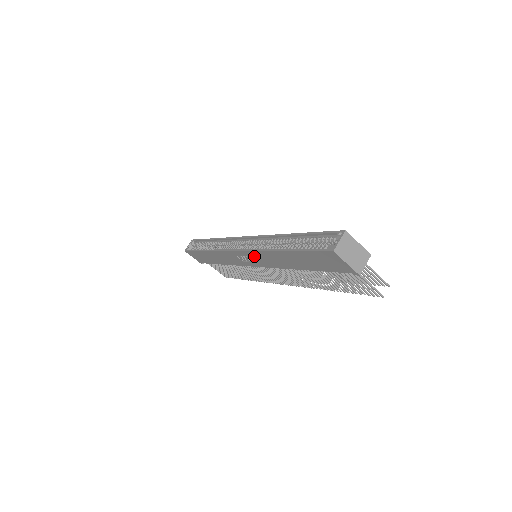
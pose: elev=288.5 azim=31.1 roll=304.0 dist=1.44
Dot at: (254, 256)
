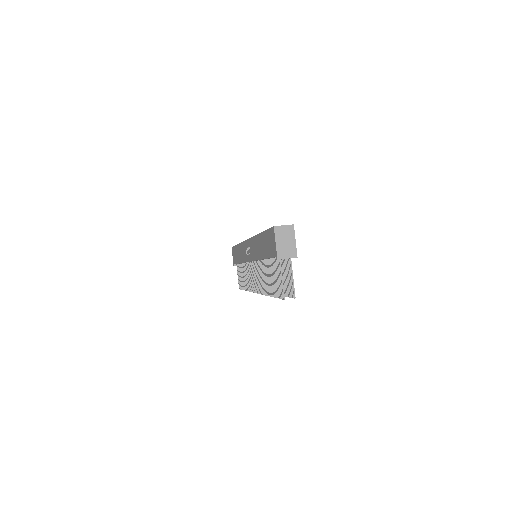
Dot at: (251, 245)
